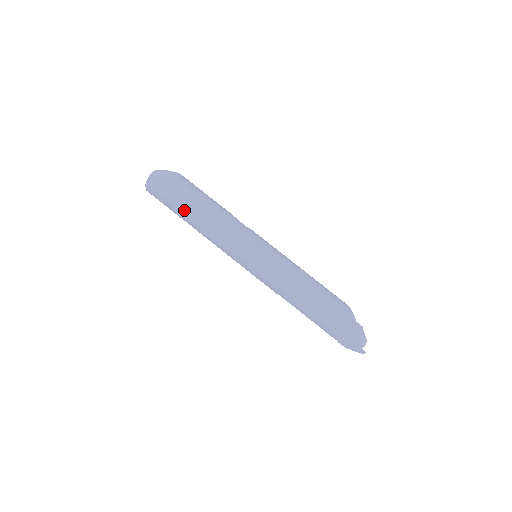
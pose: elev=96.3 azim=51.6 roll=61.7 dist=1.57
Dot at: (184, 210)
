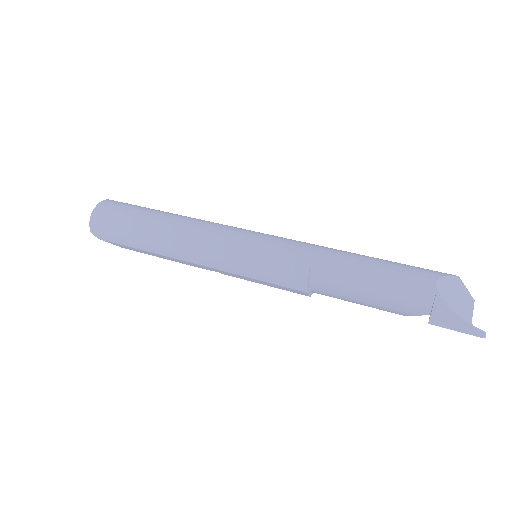
Dot at: (154, 212)
